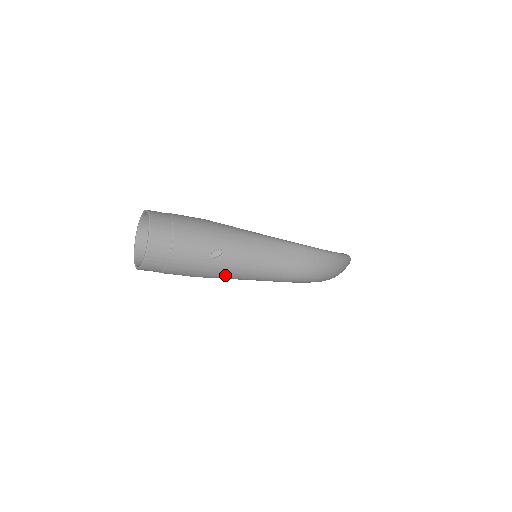
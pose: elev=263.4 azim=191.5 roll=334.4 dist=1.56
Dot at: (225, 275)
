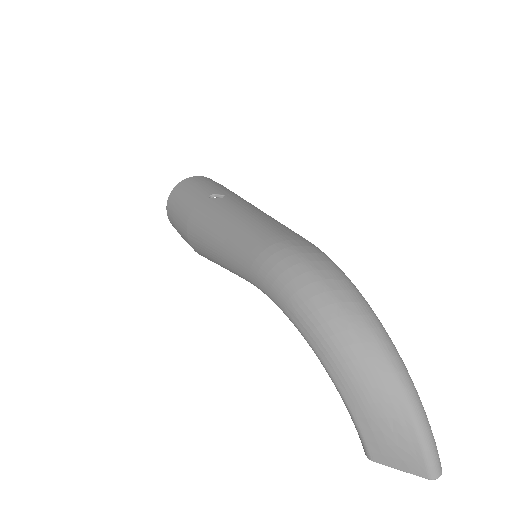
Dot at: (203, 223)
